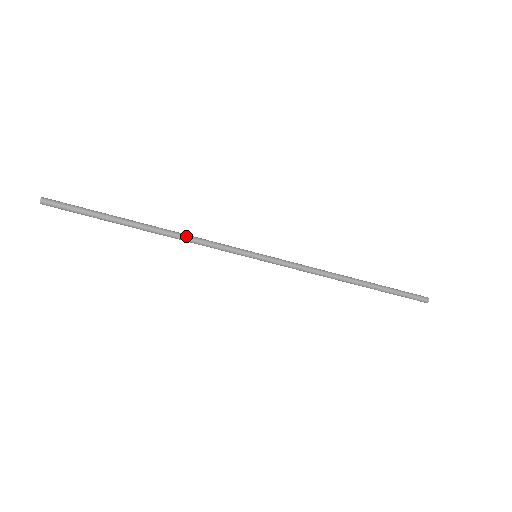
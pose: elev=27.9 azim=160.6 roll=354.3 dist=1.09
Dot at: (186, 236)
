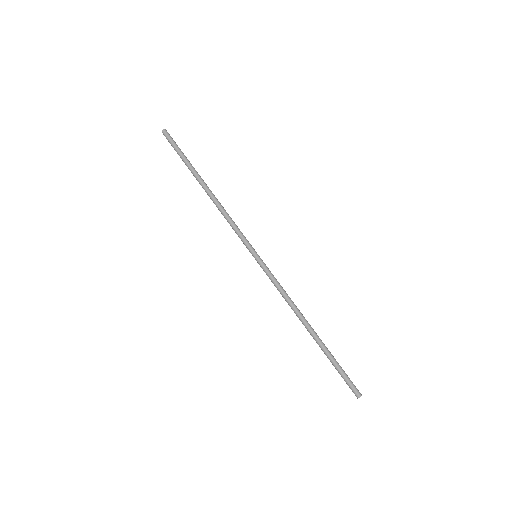
Dot at: (221, 210)
